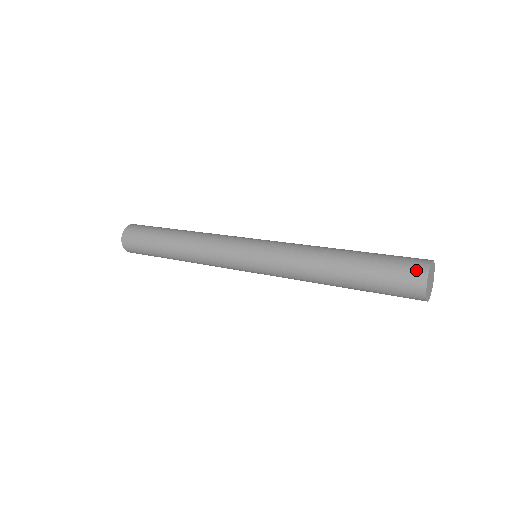
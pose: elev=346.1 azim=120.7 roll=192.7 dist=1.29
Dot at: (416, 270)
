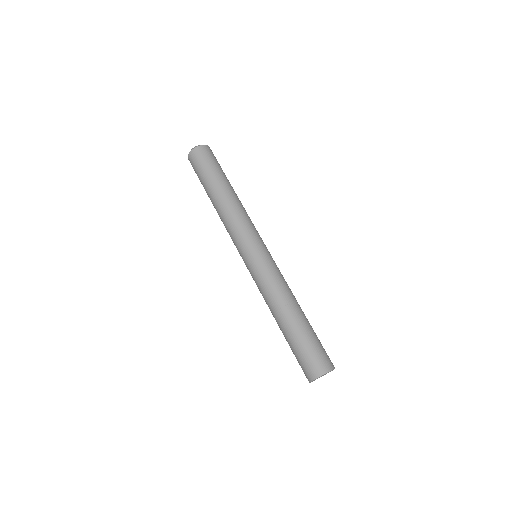
Dot at: (315, 369)
